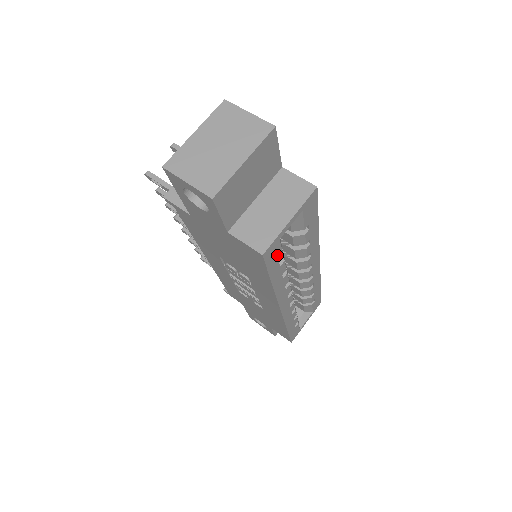
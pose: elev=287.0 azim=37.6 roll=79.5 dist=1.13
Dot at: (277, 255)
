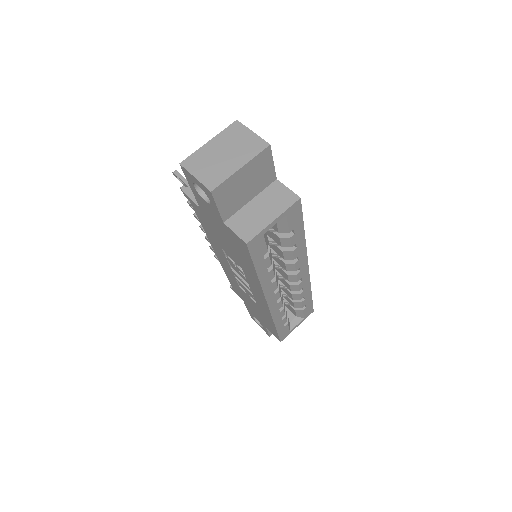
Dot at: (261, 248)
